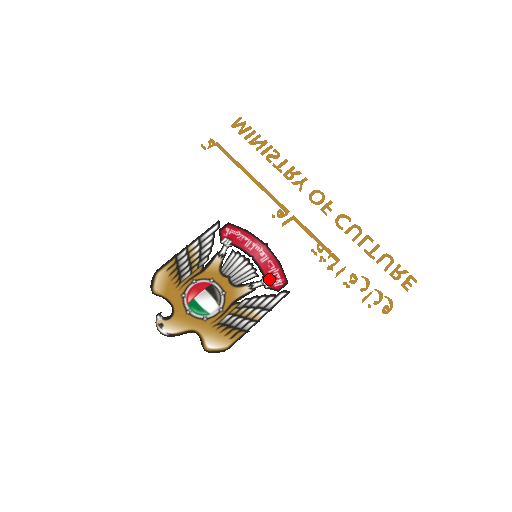
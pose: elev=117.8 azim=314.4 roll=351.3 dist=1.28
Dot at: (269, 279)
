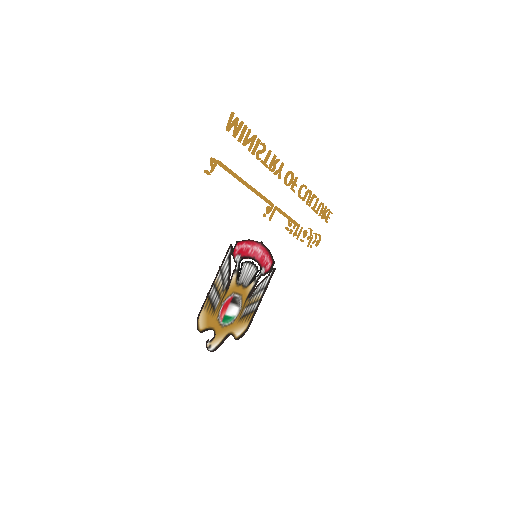
Dot at: (264, 267)
